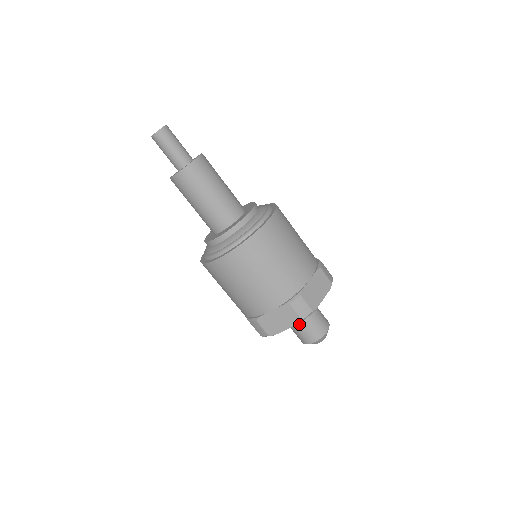
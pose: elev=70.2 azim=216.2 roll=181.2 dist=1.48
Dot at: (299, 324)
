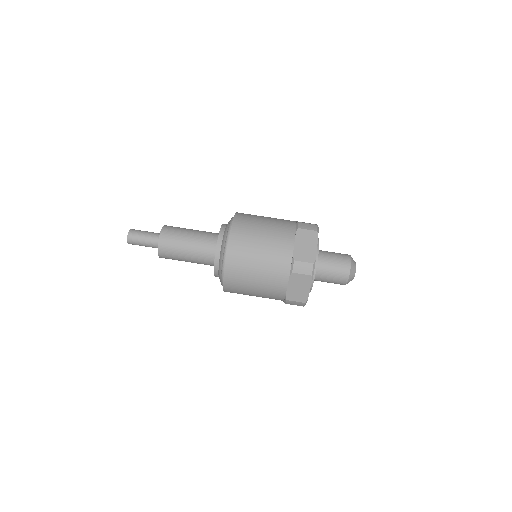
Dot at: (325, 276)
